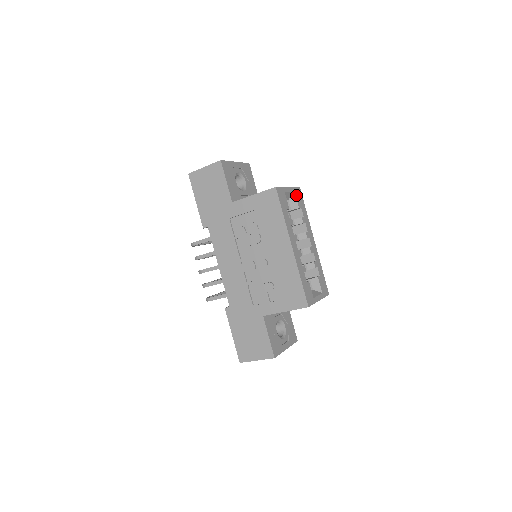
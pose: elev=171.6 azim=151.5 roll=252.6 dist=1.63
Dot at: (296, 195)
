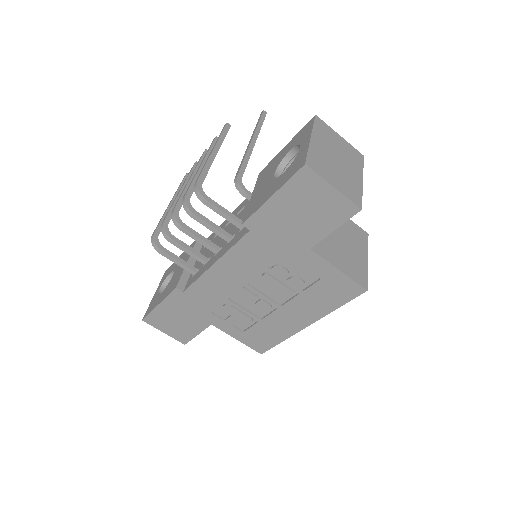
Dot at: occluded
